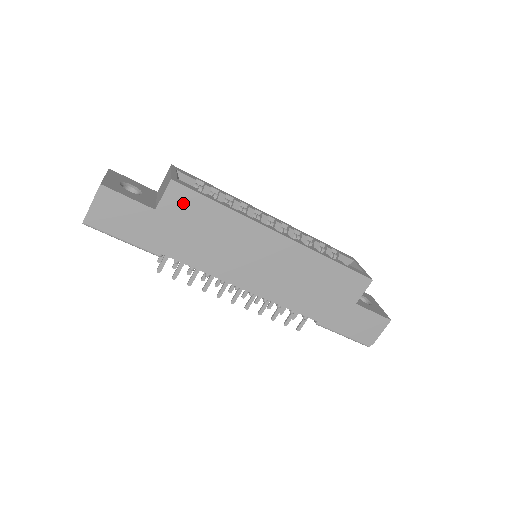
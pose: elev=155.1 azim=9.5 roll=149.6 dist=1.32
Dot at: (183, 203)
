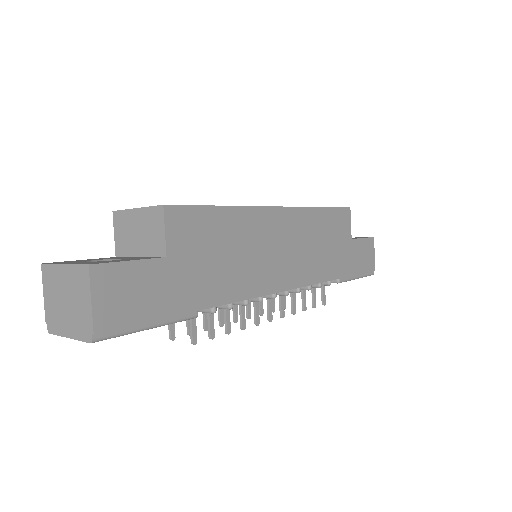
Dot at: (188, 228)
